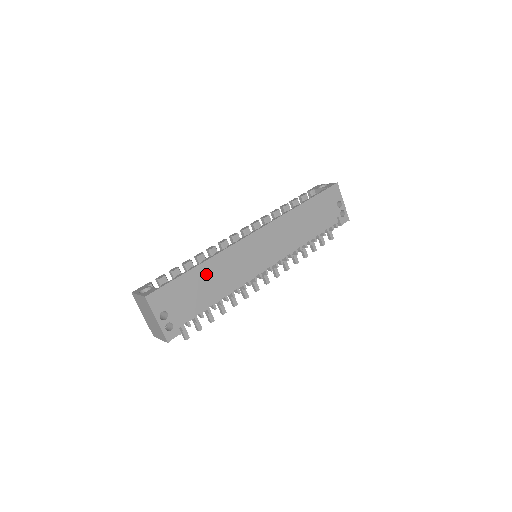
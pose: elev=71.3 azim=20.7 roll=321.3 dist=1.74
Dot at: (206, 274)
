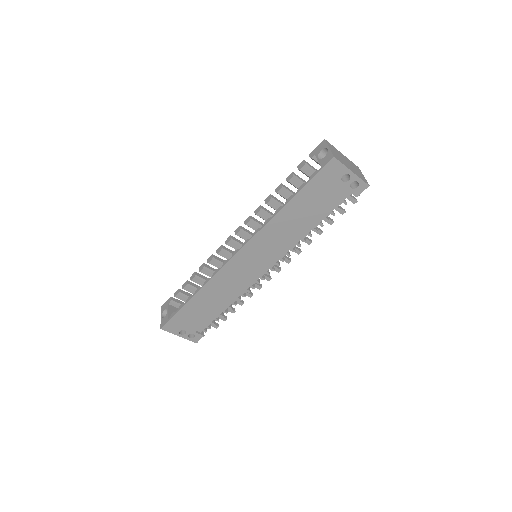
Dot at: (203, 300)
